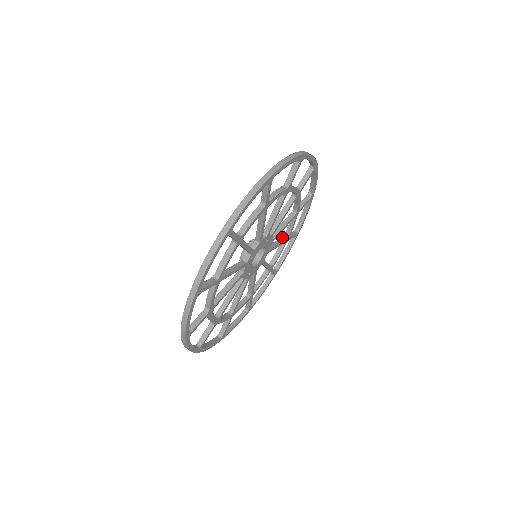
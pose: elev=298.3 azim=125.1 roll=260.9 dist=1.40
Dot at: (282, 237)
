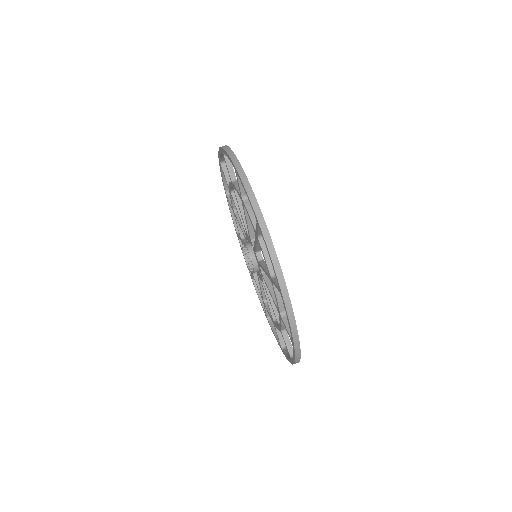
Dot at: (231, 195)
